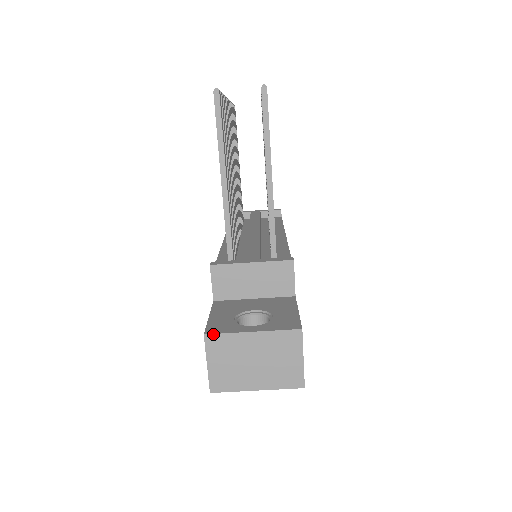
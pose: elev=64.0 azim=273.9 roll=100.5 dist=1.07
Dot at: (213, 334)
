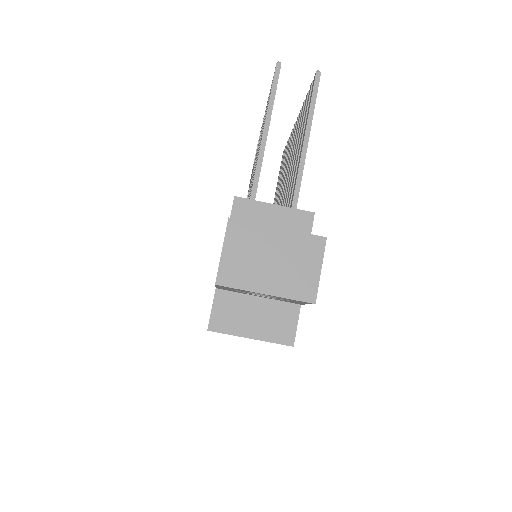
Dot at: (238, 219)
